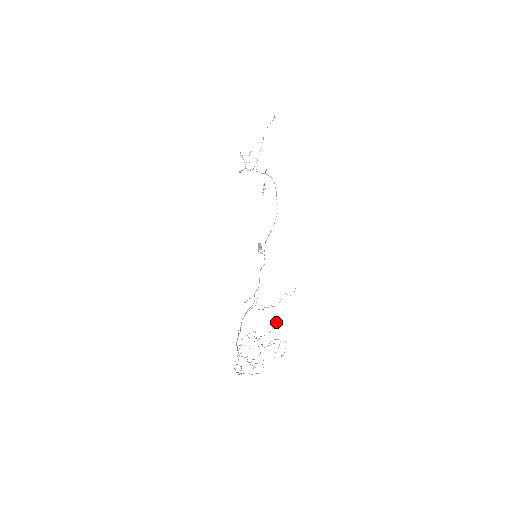
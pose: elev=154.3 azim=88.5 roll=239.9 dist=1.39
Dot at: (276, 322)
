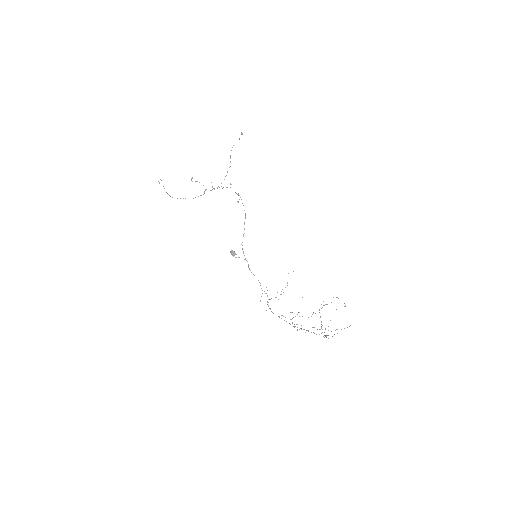
Dot at: occluded
